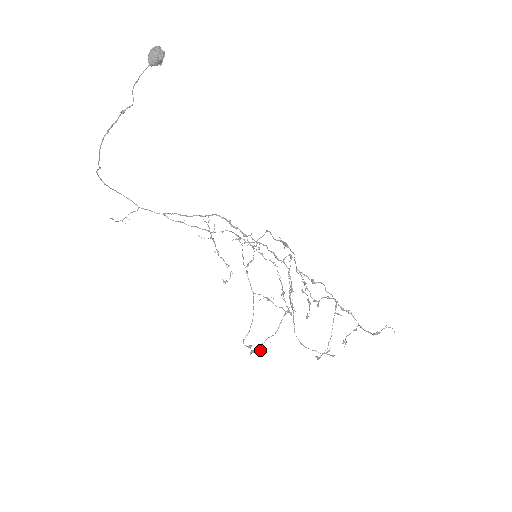
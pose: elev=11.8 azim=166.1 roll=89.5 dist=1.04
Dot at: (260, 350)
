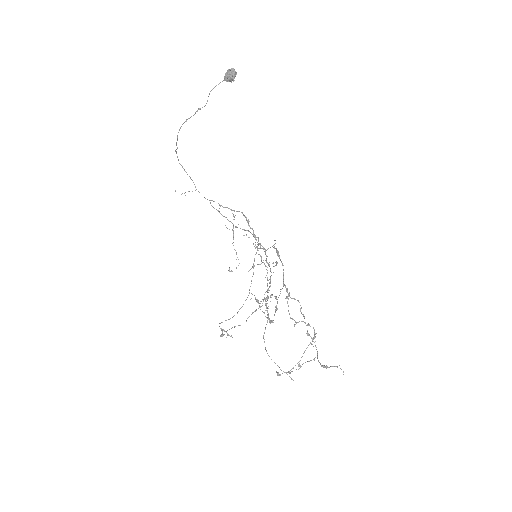
Dot at: (228, 335)
